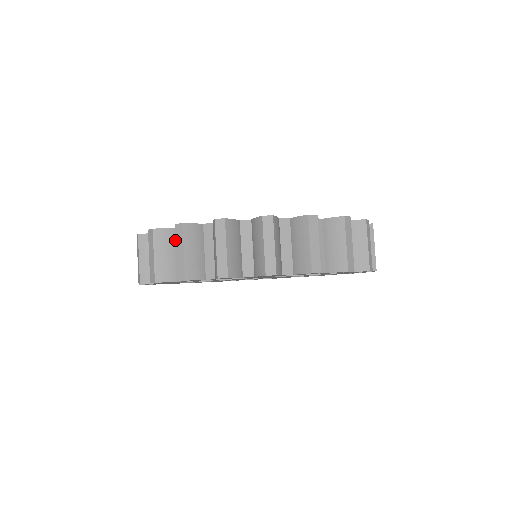
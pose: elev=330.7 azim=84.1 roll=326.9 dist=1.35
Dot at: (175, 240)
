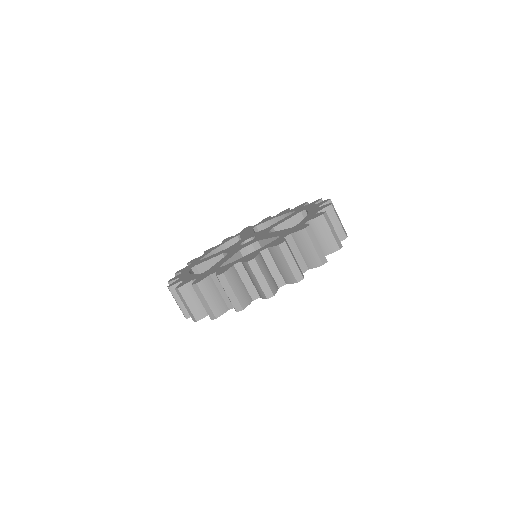
Dot at: (253, 273)
